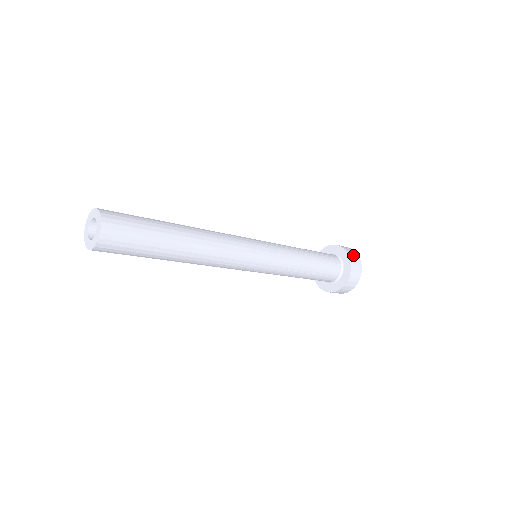
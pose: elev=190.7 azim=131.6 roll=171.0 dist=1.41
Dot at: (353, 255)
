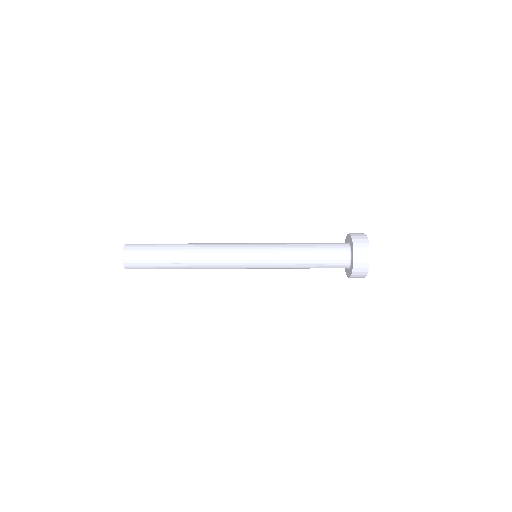
Dot at: (360, 243)
